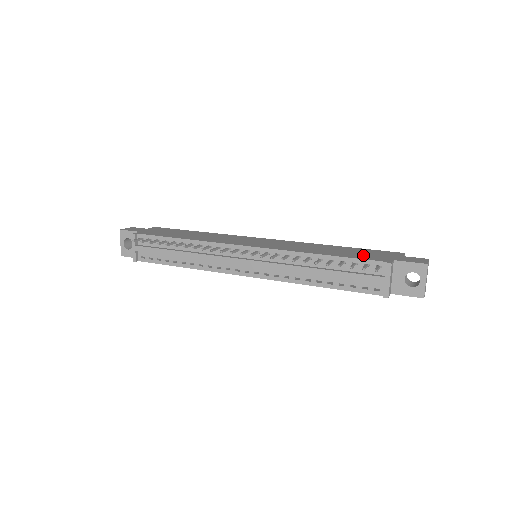
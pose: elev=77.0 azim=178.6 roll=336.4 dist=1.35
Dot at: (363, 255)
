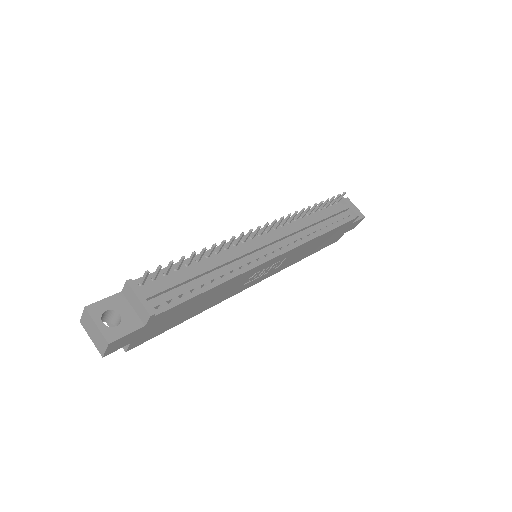
Dot at: occluded
